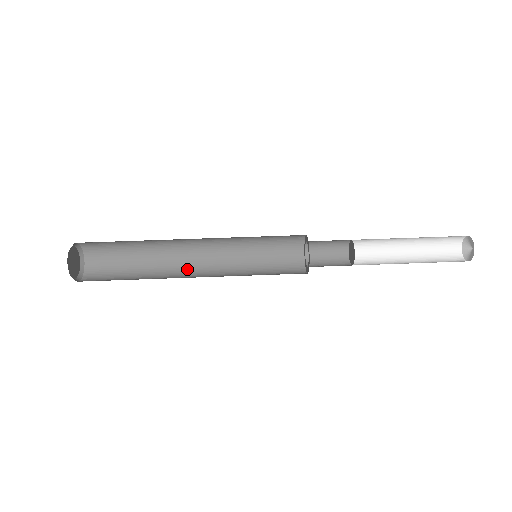
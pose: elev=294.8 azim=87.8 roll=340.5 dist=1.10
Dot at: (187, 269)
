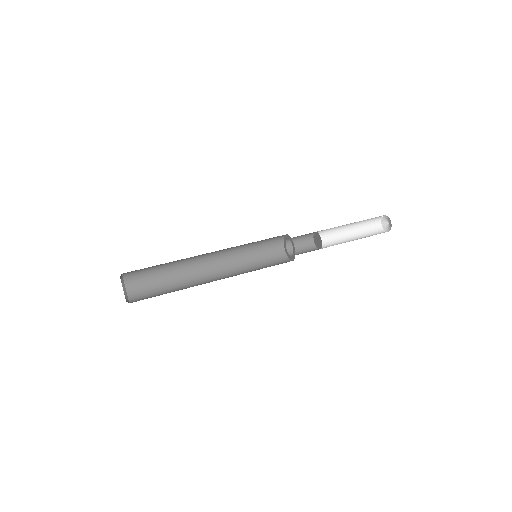
Dot at: occluded
